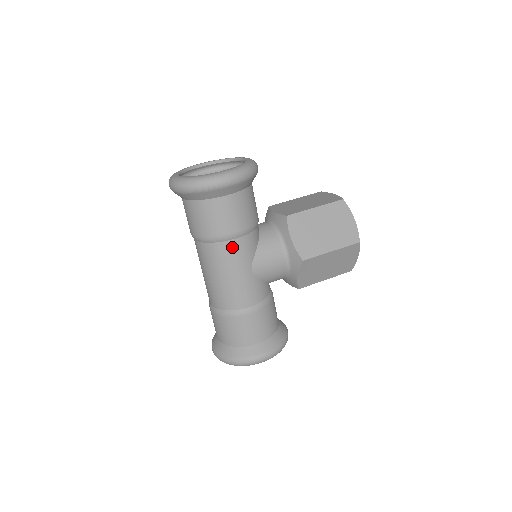
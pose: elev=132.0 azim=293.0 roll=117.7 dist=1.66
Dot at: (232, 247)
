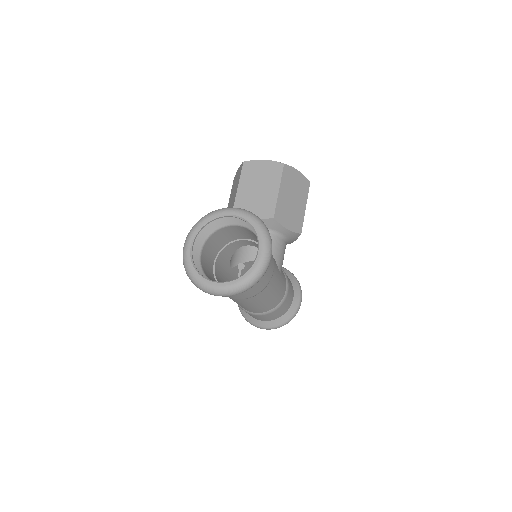
Dot at: (273, 278)
